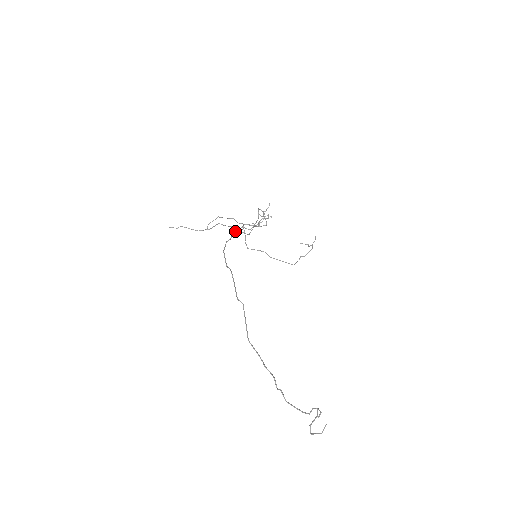
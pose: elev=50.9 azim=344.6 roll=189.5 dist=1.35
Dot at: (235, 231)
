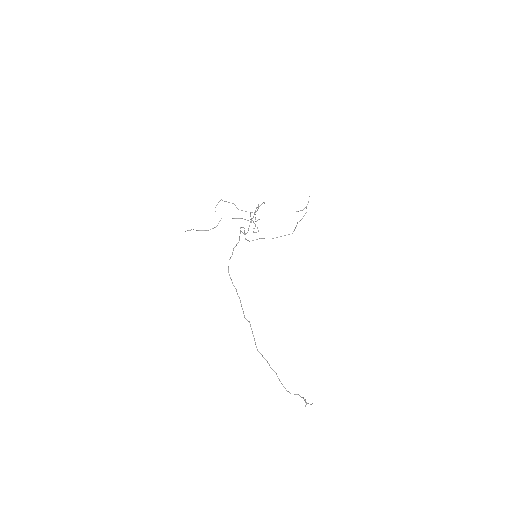
Dot at: occluded
